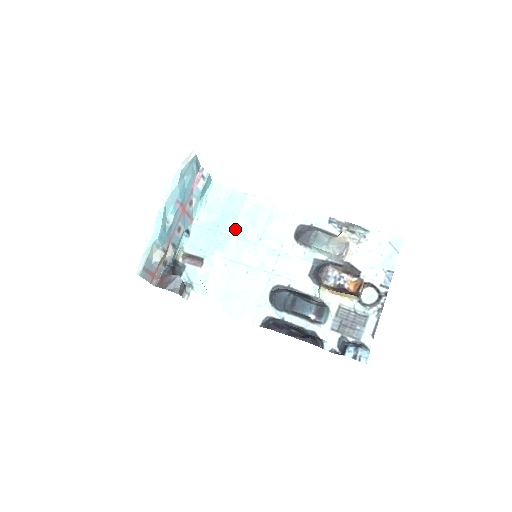
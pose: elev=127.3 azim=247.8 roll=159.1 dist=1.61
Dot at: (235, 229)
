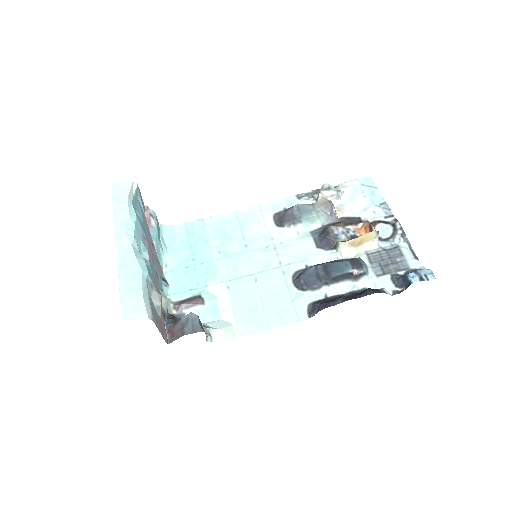
Dot at: (213, 252)
